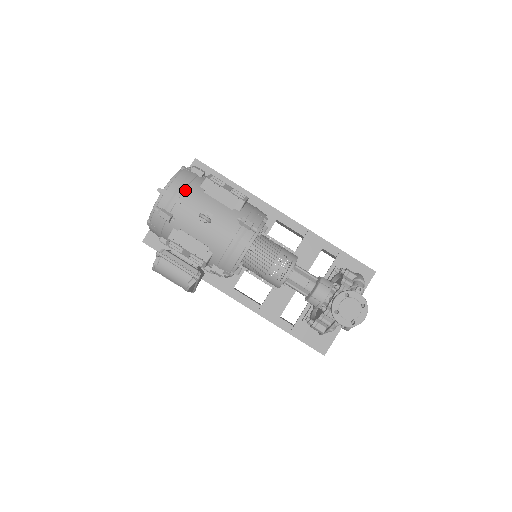
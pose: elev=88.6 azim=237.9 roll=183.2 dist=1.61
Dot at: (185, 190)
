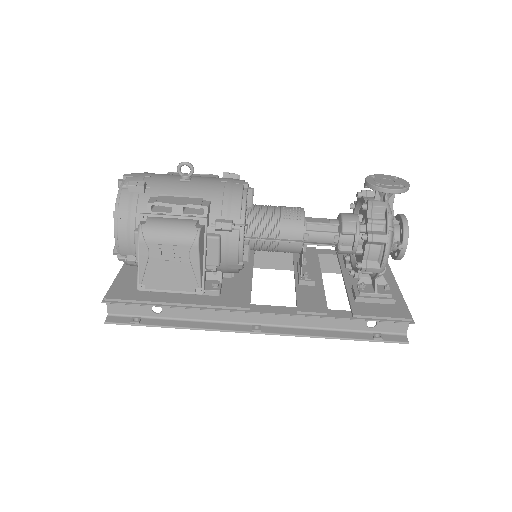
Dot at: (150, 173)
